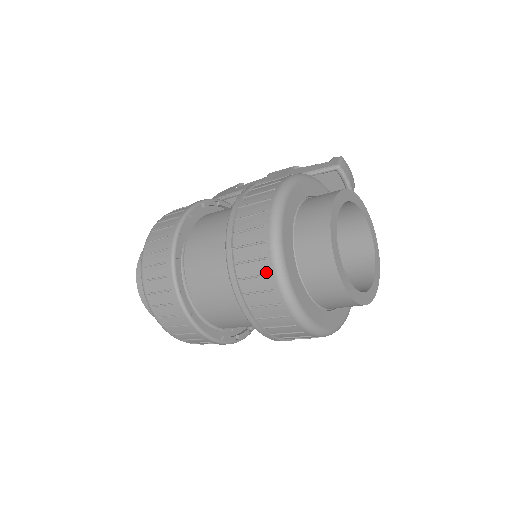
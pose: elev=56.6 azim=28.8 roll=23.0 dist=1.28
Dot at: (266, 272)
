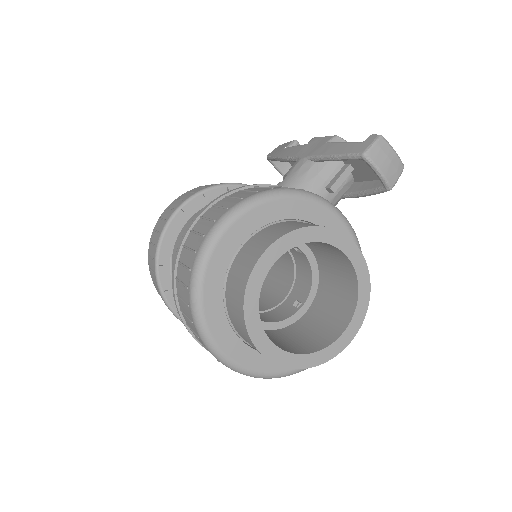
Dot at: (190, 318)
